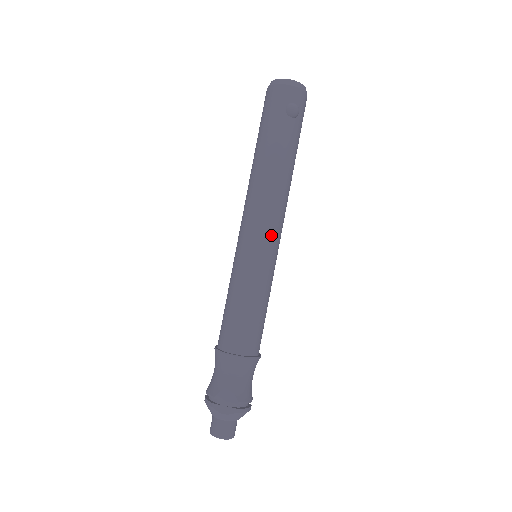
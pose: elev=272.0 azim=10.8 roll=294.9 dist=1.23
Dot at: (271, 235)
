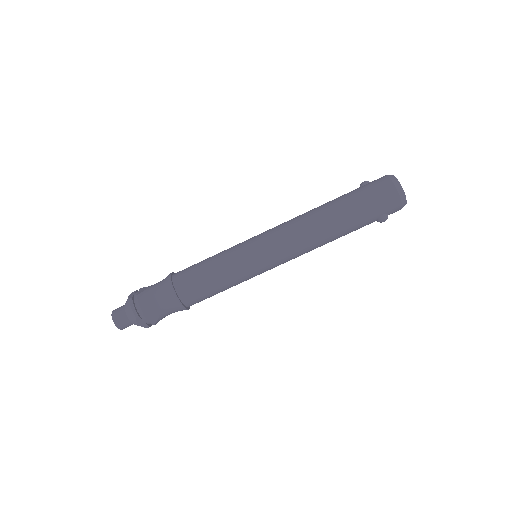
Dot at: occluded
